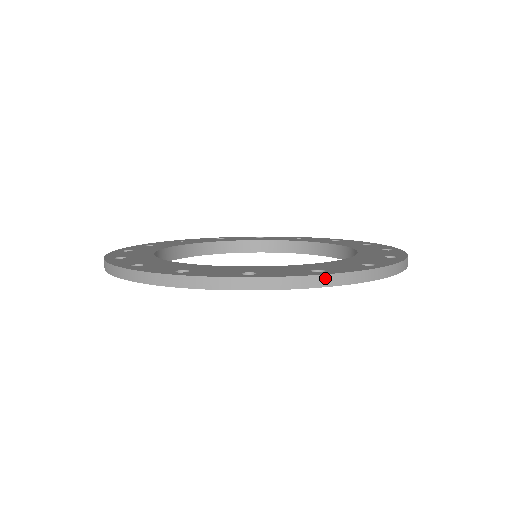
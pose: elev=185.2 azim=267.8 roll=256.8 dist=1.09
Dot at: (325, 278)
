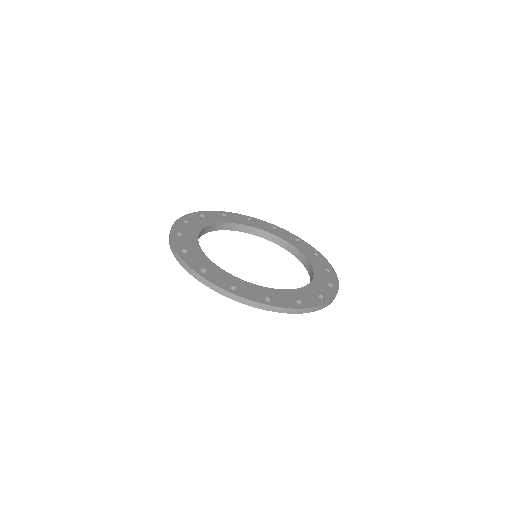
Dot at: (303, 310)
